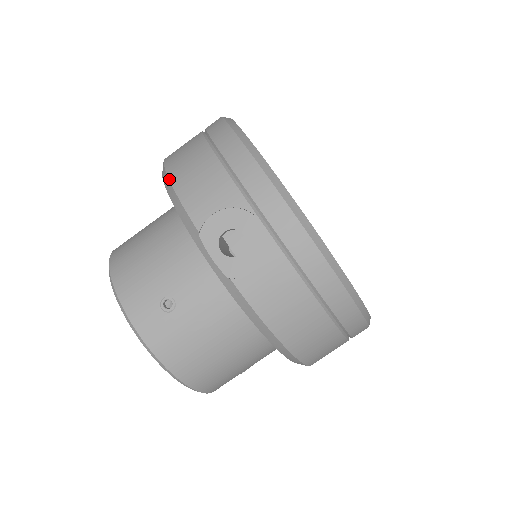
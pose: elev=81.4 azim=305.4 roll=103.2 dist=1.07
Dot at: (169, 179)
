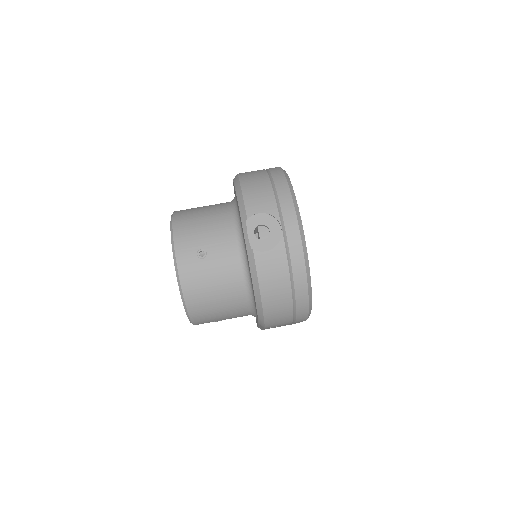
Dot at: (241, 186)
